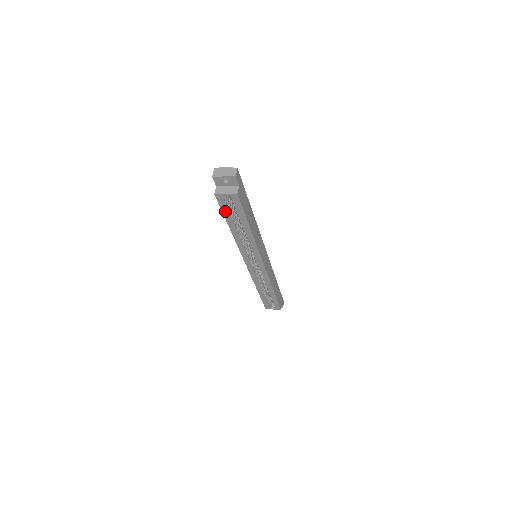
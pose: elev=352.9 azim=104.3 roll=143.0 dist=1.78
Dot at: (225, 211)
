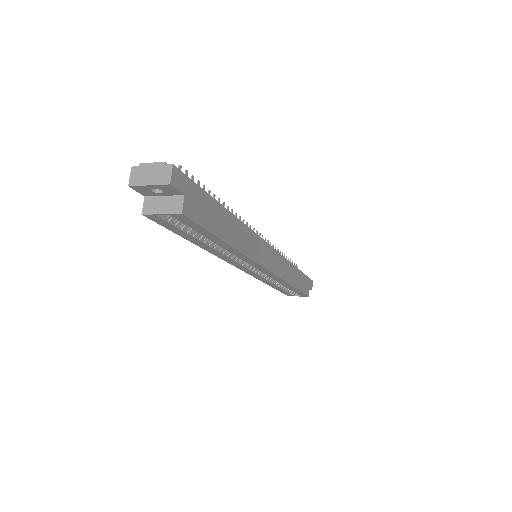
Dot at: (175, 230)
